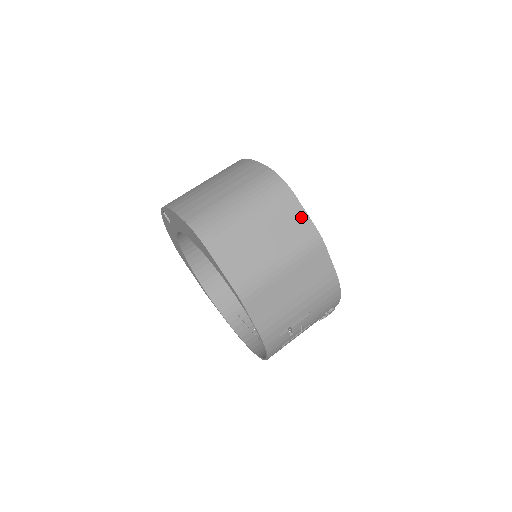
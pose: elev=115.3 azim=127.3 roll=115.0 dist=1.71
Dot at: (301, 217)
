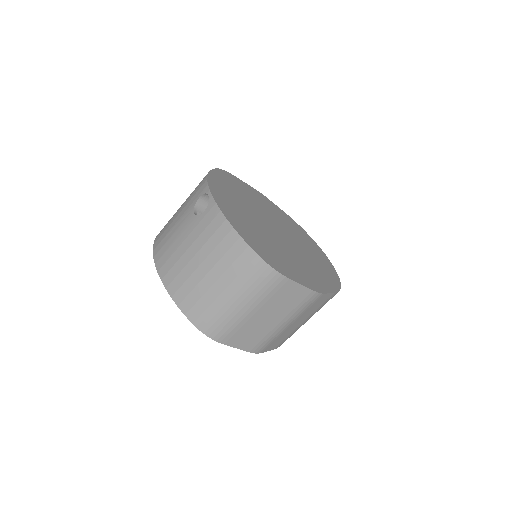
Dot at: (298, 290)
